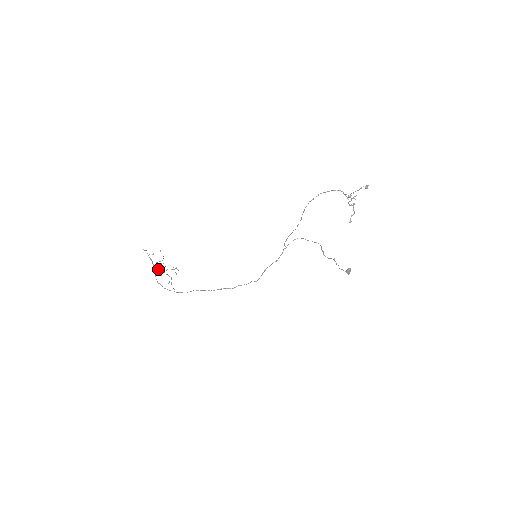
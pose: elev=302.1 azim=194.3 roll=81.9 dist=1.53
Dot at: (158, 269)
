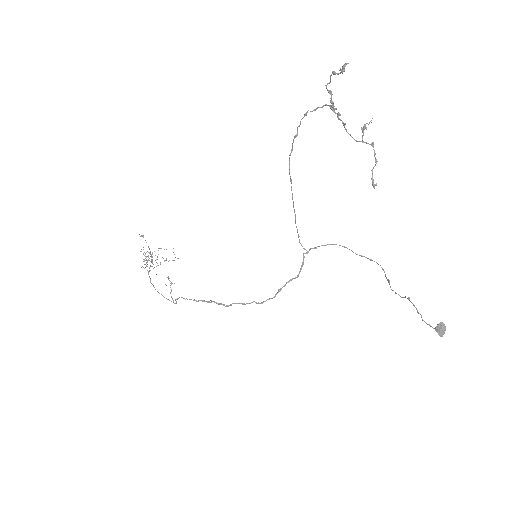
Dot at: occluded
